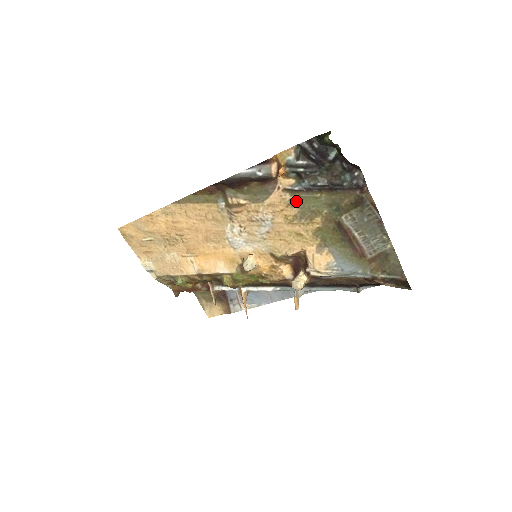
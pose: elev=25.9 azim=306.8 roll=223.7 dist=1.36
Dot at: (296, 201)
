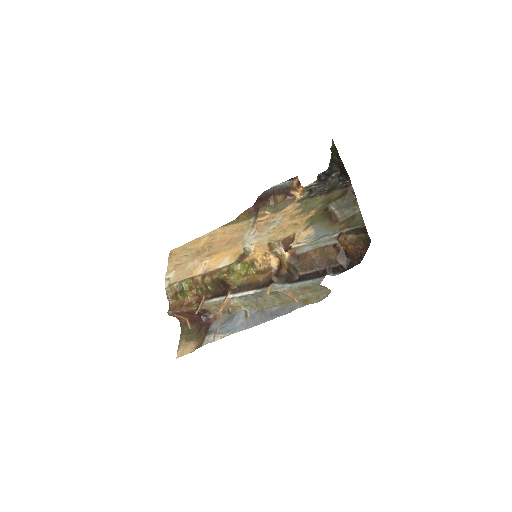
Dot at: (303, 206)
